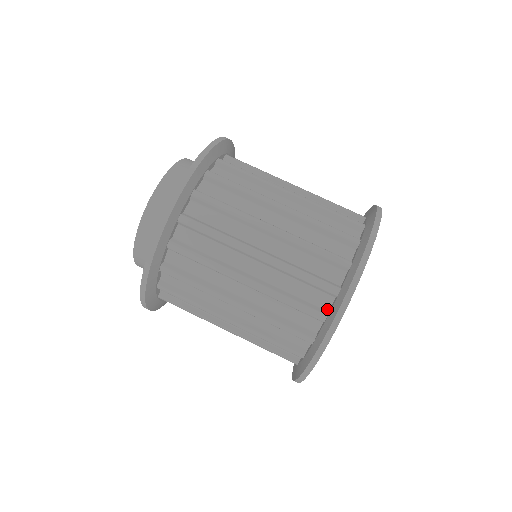
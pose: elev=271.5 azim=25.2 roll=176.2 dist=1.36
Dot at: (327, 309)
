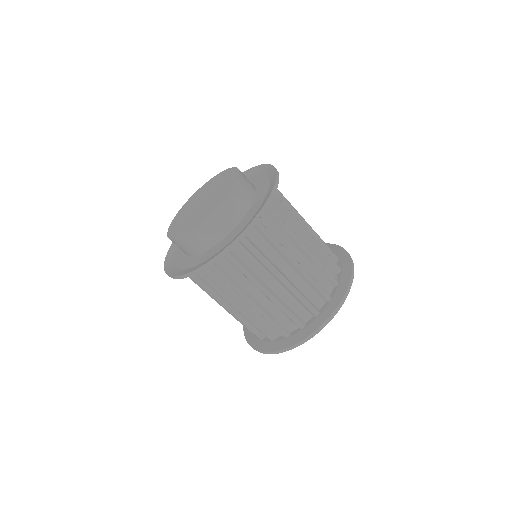
Dot at: (277, 336)
